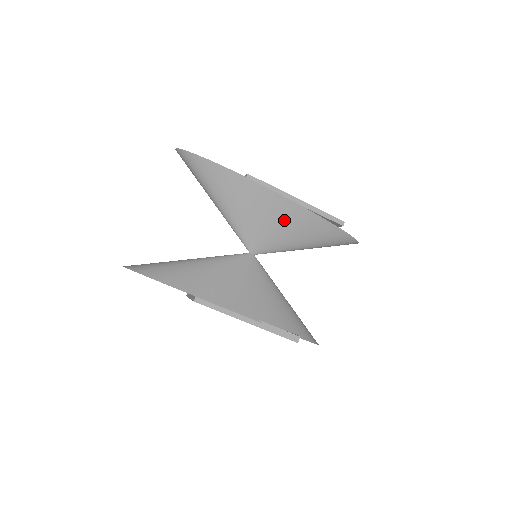
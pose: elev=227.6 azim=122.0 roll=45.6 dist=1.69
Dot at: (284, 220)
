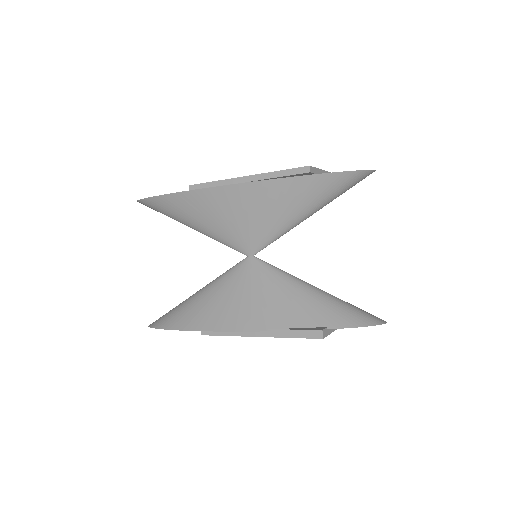
Dot at: (248, 207)
